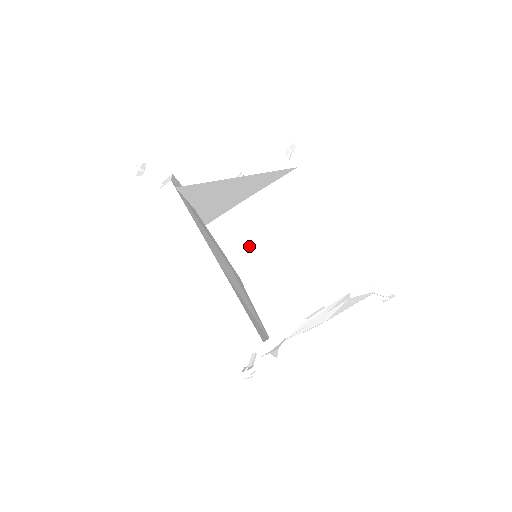
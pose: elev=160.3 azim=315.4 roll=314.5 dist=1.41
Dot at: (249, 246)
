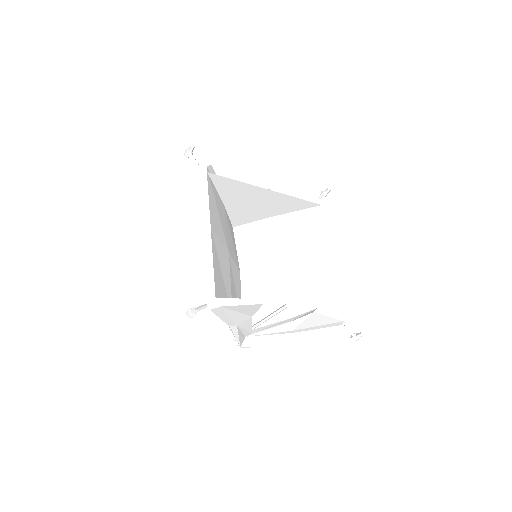
Dot at: (258, 252)
